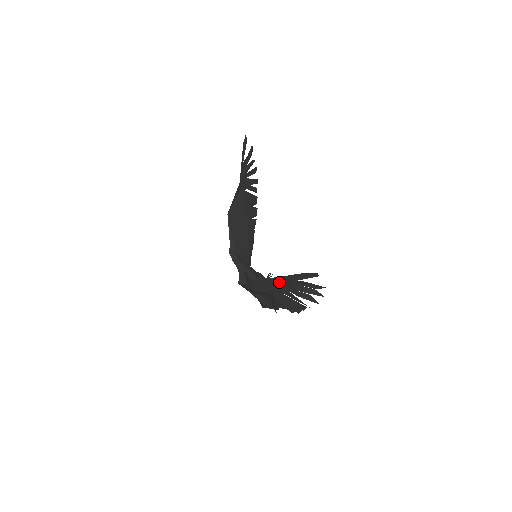
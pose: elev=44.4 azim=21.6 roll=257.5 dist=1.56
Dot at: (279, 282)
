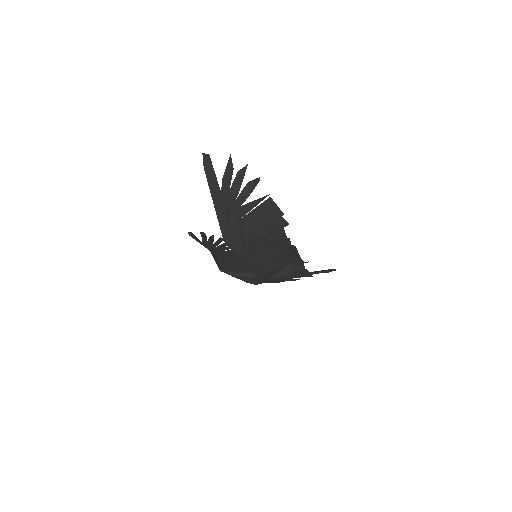
Dot at: (224, 210)
